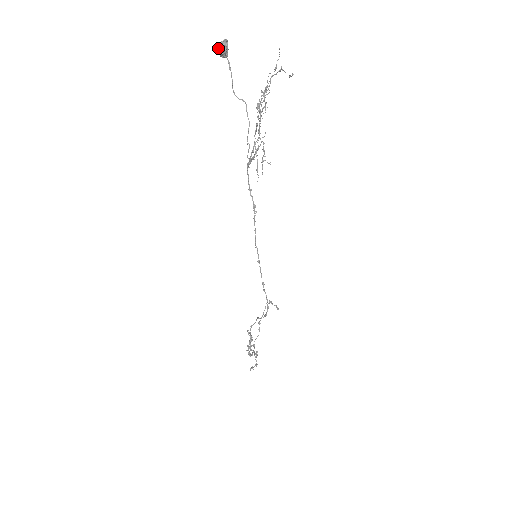
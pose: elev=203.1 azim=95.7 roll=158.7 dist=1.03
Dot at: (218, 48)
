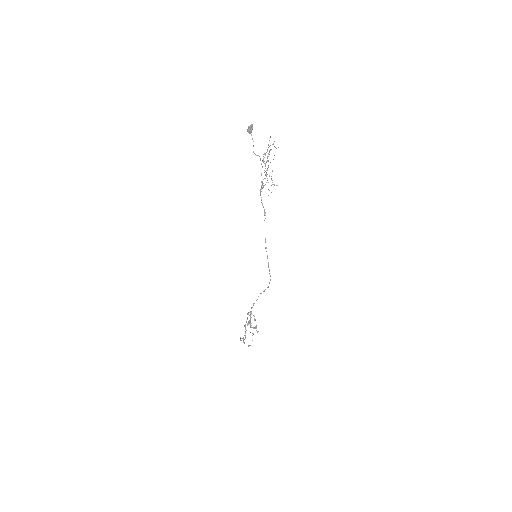
Dot at: (247, 129)
